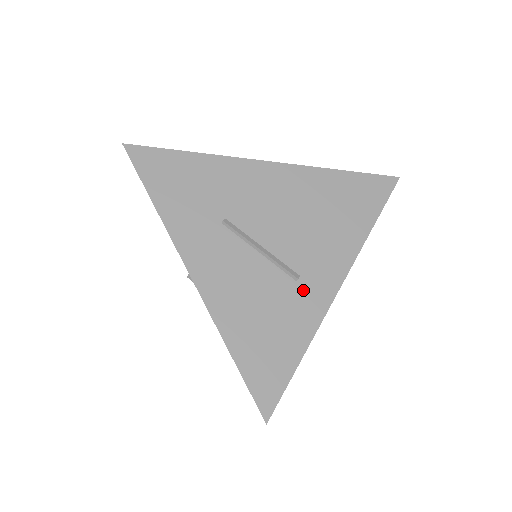
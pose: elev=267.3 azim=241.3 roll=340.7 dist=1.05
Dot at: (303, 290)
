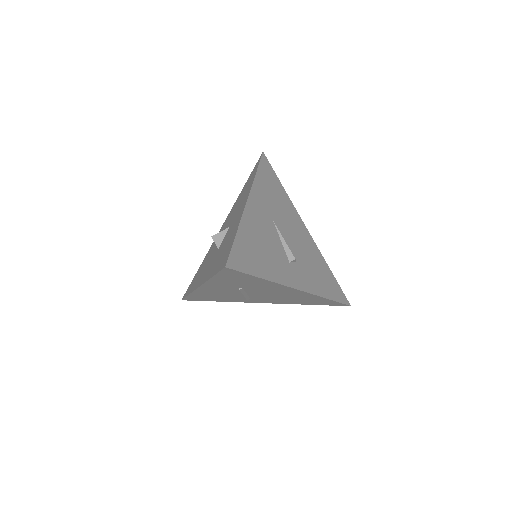
Dot at: (245, 300)
